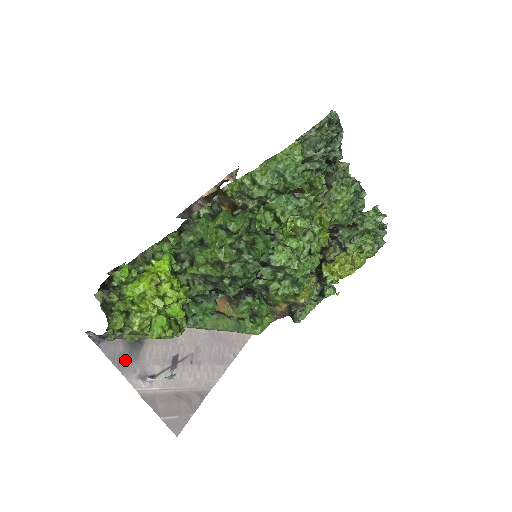
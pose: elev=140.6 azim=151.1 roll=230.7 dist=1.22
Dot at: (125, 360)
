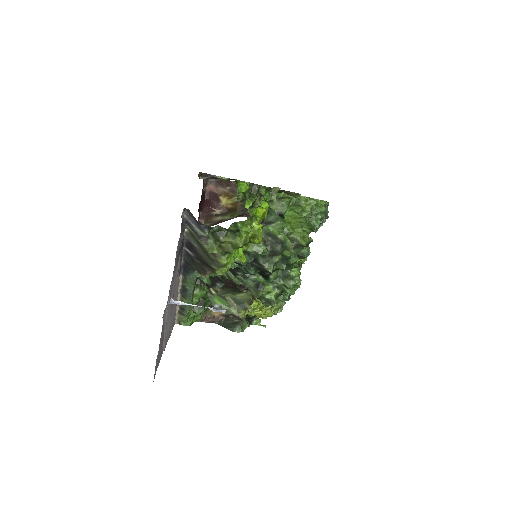
Dot at: (175, 264)
